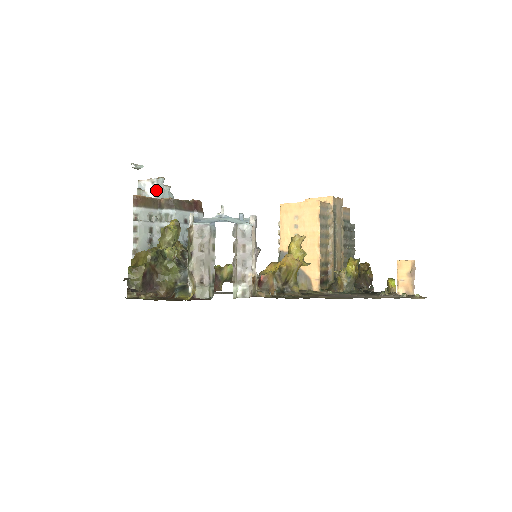
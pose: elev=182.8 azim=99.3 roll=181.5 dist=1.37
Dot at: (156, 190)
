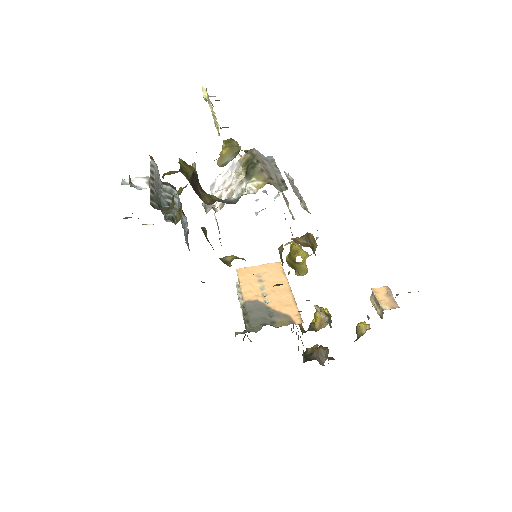
Dot at: (149, 183)
